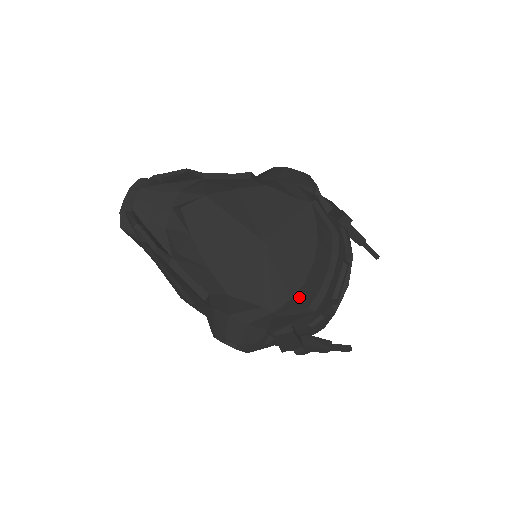
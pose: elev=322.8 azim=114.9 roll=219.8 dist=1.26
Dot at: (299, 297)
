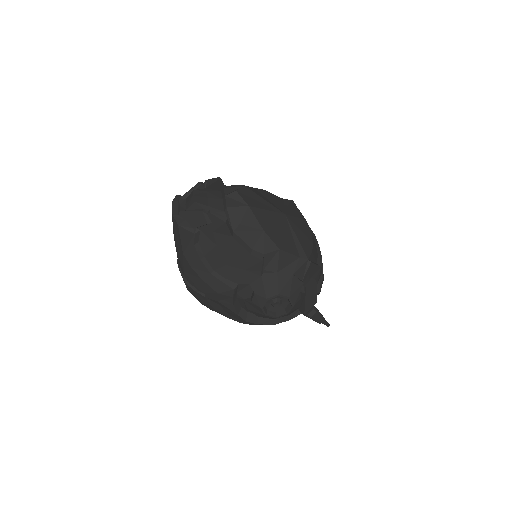
Dot at: (313, 252)
